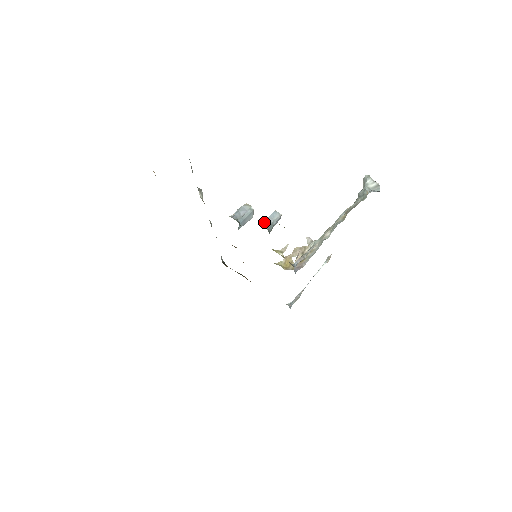
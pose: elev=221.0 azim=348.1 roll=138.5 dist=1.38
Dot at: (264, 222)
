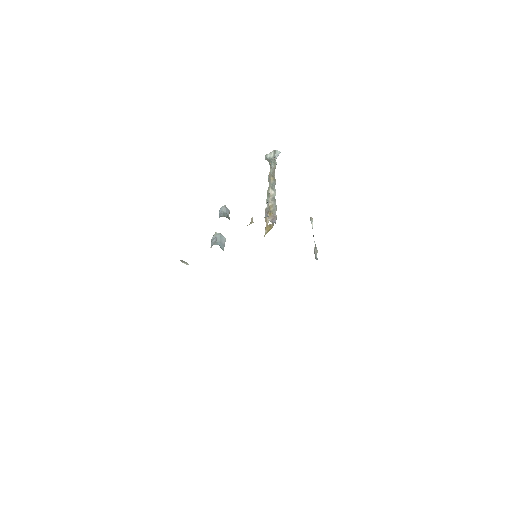
Dot at: occluded
